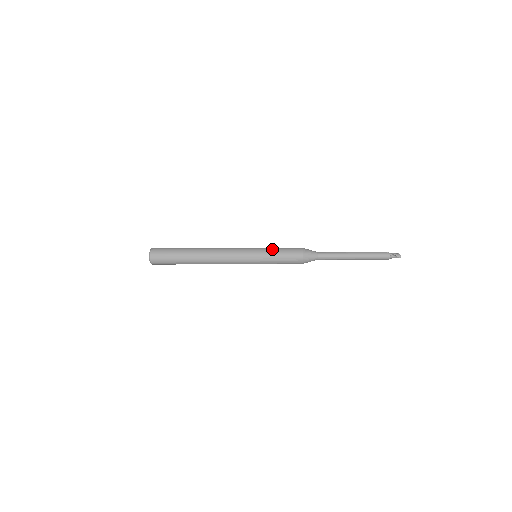
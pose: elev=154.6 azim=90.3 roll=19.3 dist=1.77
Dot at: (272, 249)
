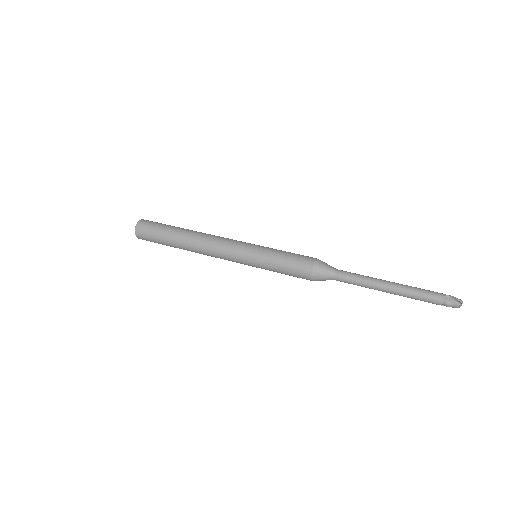
Dot at: occluded
